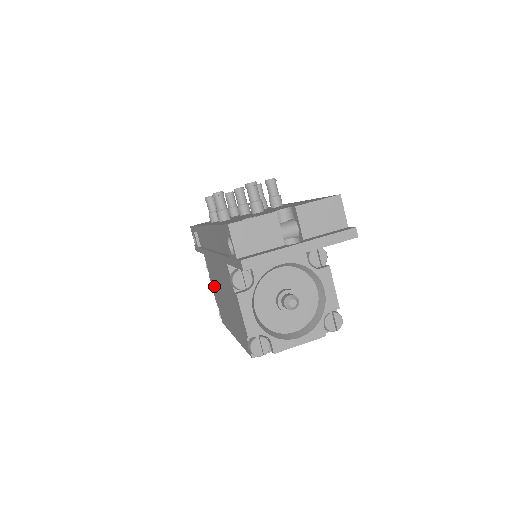
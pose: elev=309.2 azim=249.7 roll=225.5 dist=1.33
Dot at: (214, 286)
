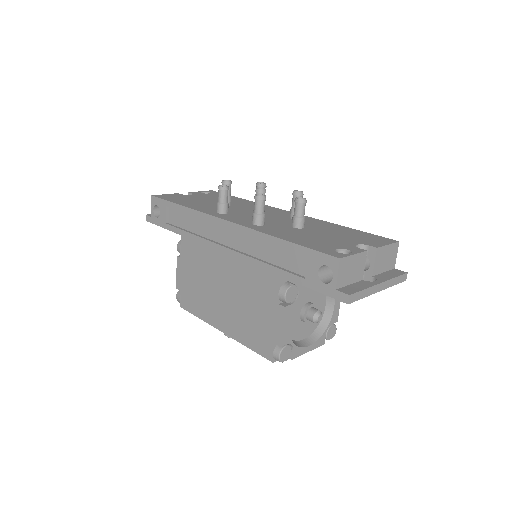
Dot at: (190, 272)
